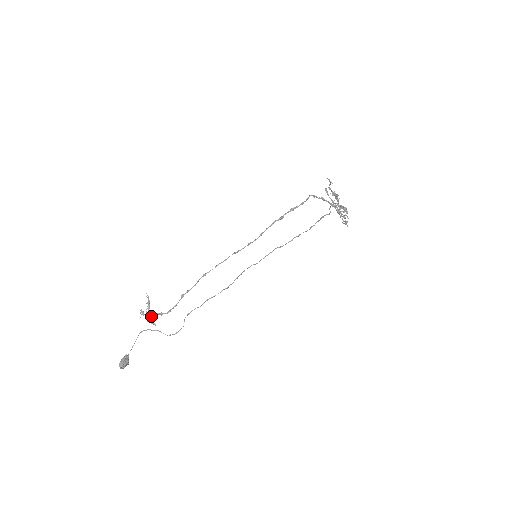
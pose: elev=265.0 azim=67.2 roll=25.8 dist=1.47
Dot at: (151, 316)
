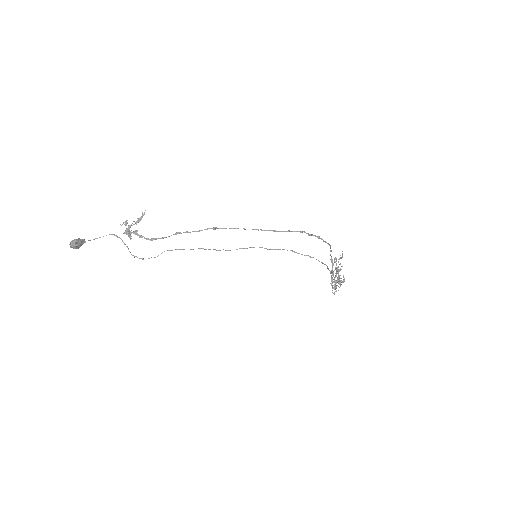
Dot at: occluded
